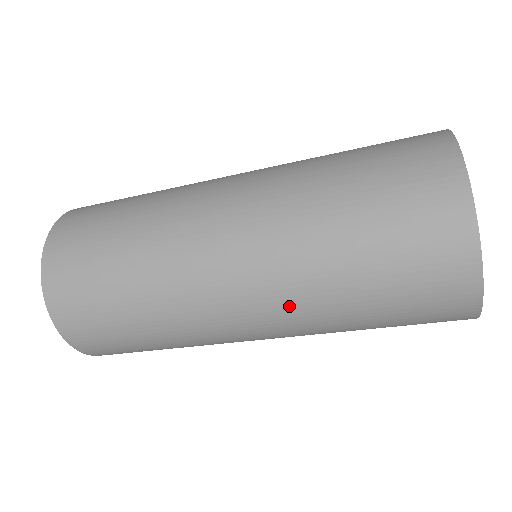
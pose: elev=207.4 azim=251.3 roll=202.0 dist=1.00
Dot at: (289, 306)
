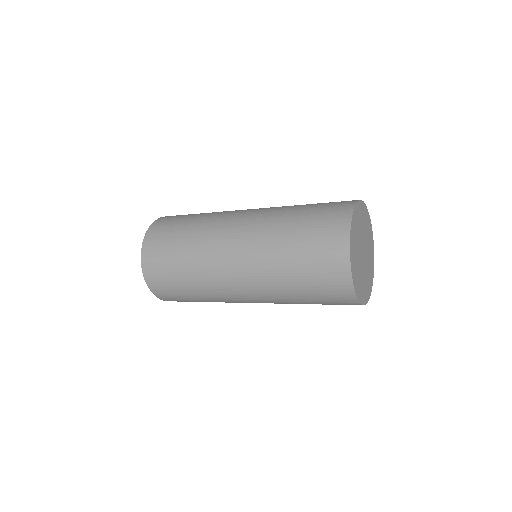
Dot at: (275, 303)
